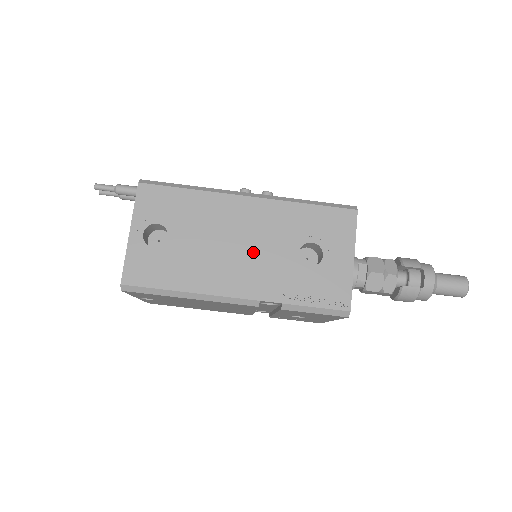
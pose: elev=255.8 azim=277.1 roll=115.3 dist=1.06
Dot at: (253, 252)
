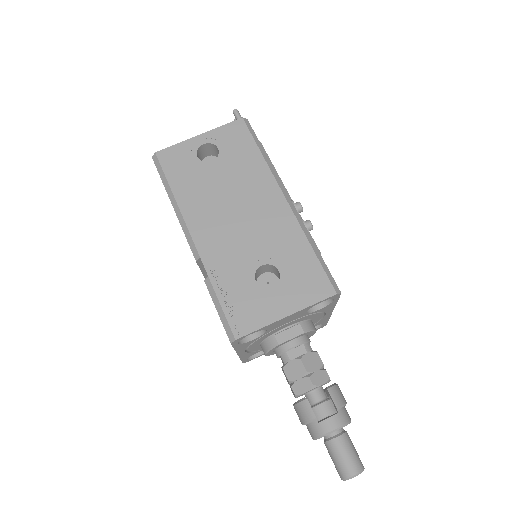
Dot at: (239, 229)
